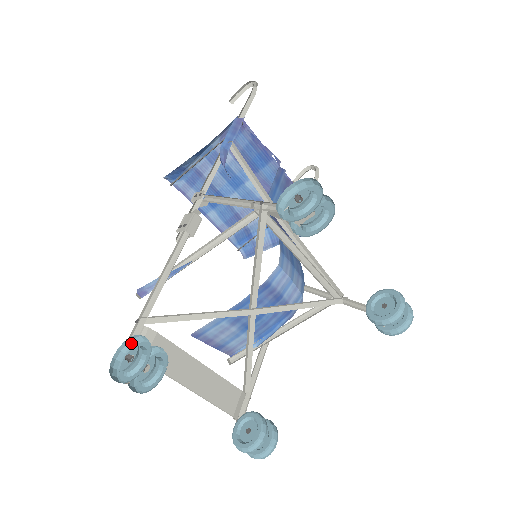
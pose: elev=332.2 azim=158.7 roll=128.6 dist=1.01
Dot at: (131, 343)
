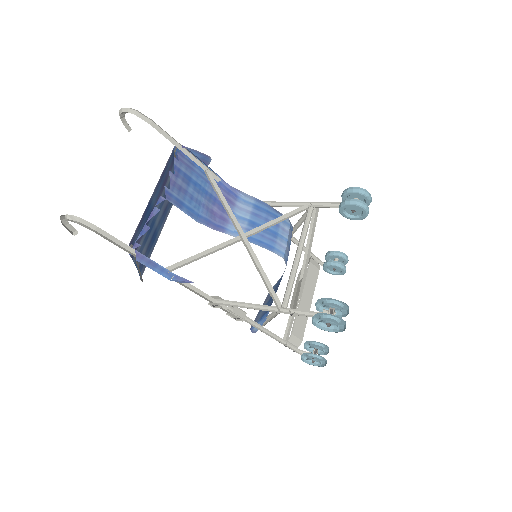
Dot at: (302, 355)
